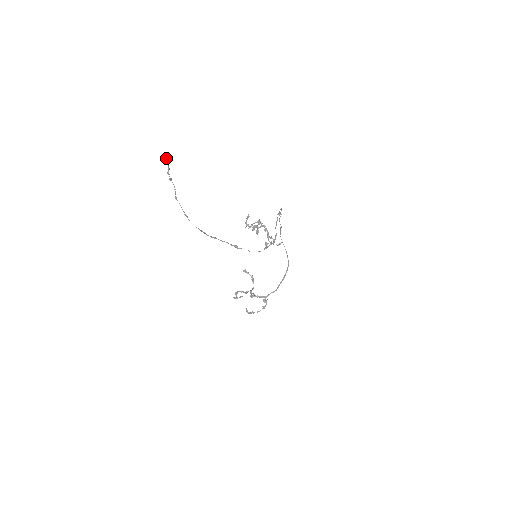
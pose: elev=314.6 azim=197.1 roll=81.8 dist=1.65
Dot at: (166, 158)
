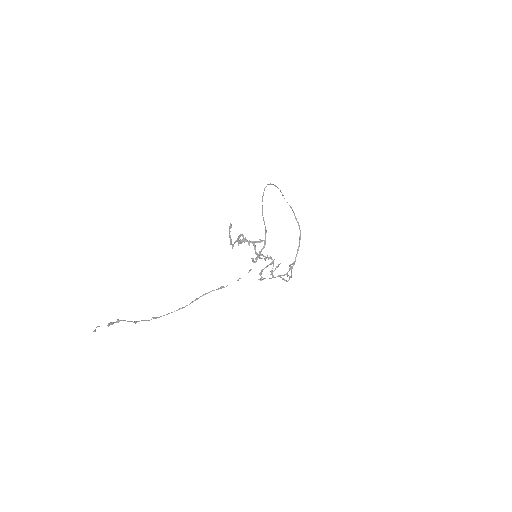
Dot at: occluded
